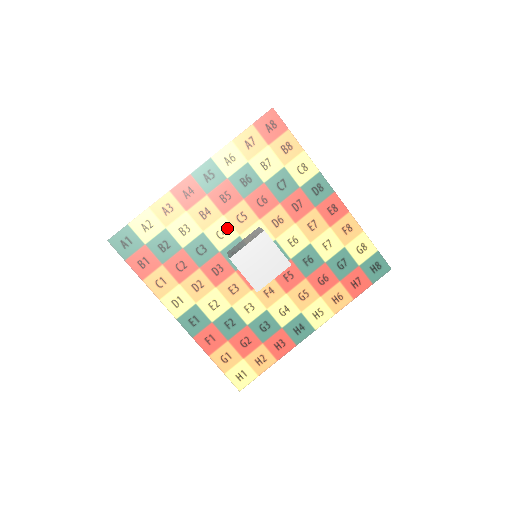
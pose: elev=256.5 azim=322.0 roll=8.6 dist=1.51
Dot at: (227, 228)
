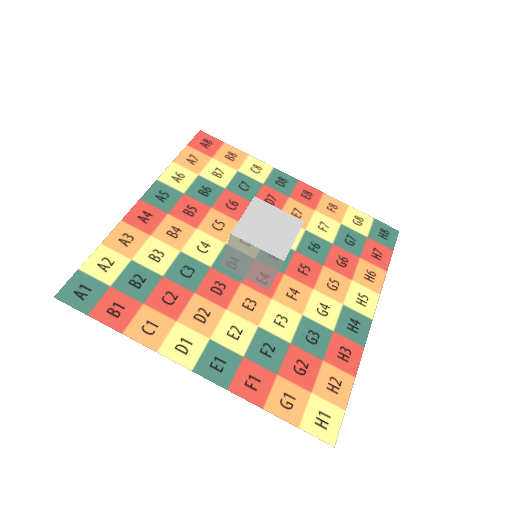
Dot at: (207, 240)
